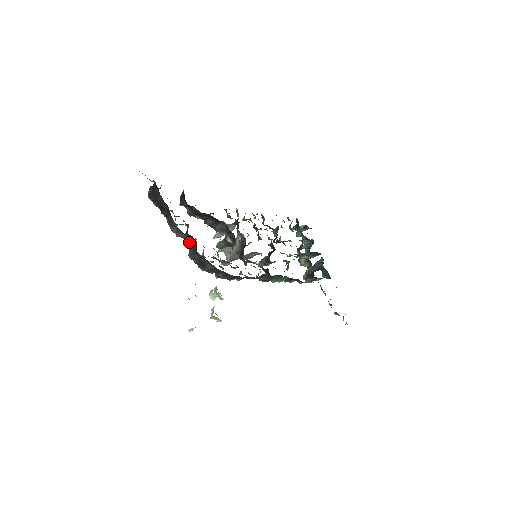
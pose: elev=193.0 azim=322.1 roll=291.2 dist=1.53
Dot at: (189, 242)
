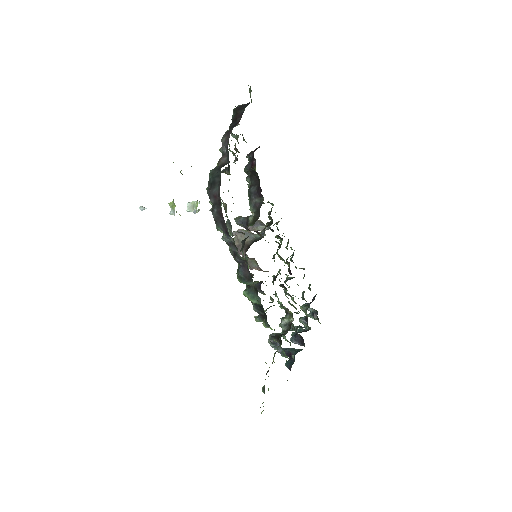
Dot at: (224, 160)
